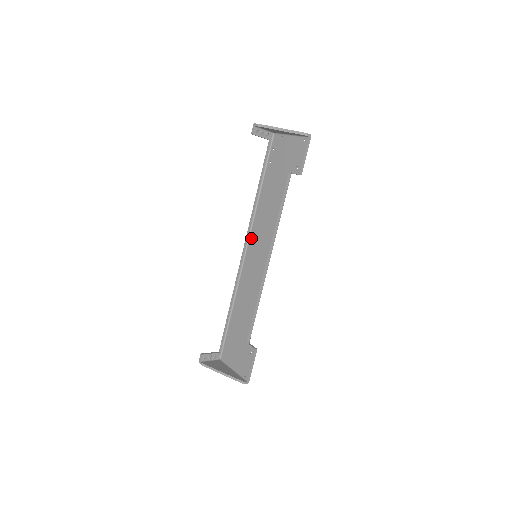
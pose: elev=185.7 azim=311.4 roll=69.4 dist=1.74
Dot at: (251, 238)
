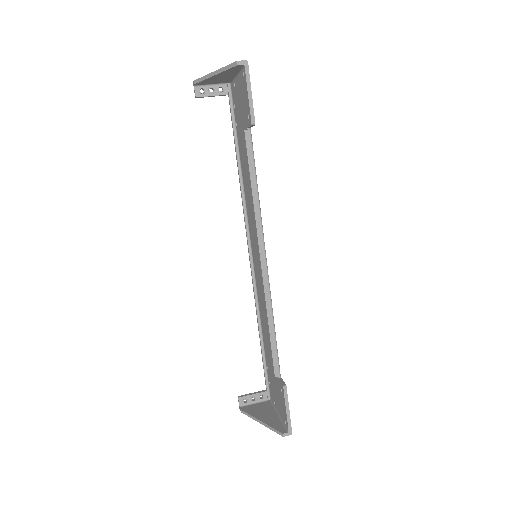
Dot at: (250, 233)
